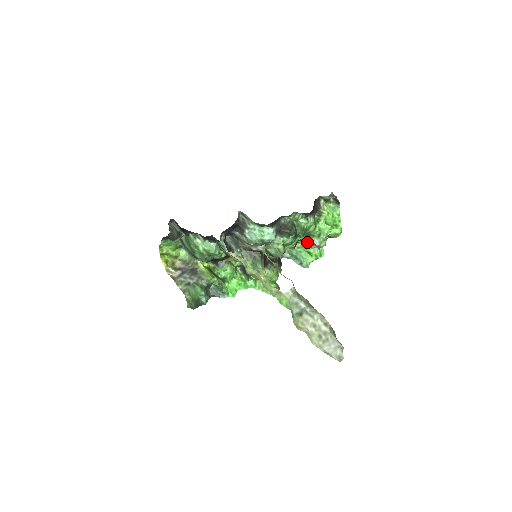
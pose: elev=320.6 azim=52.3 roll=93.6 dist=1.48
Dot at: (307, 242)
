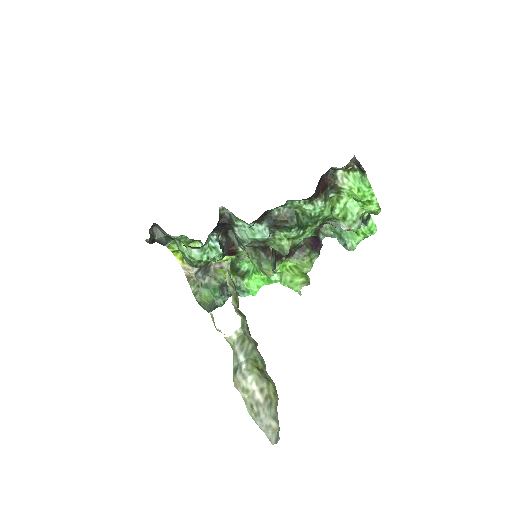
Dot at: (334, 225)
